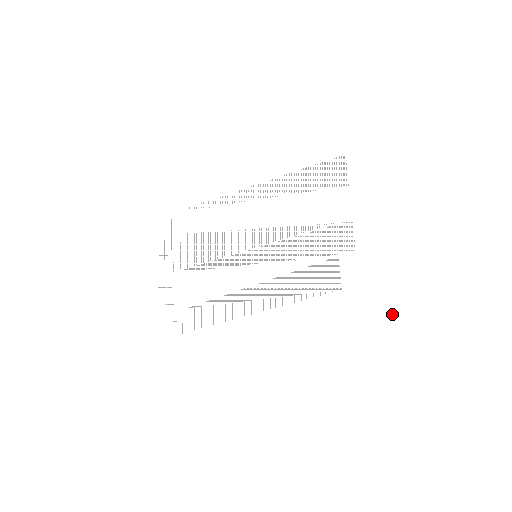
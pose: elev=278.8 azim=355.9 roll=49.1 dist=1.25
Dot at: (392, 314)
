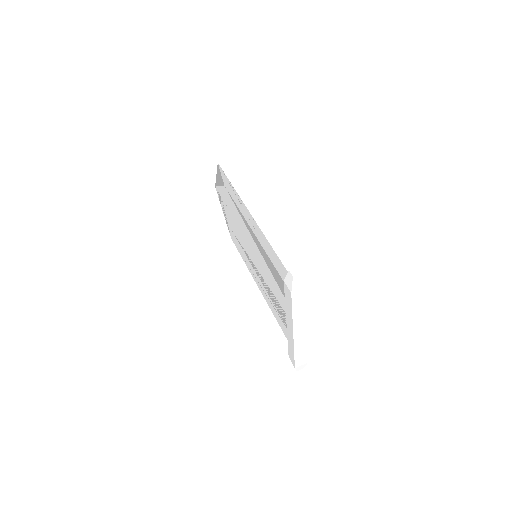
Dot at: (305, 361)
